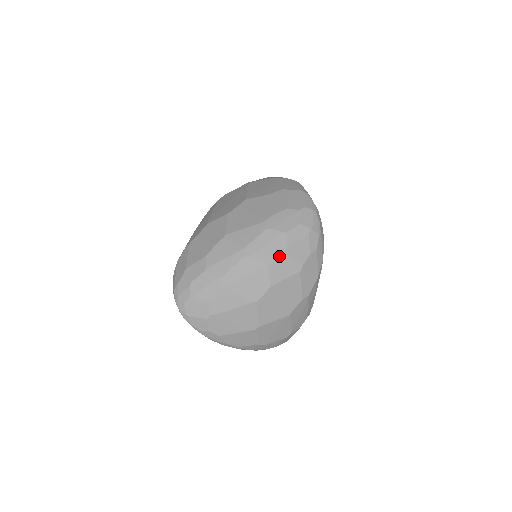
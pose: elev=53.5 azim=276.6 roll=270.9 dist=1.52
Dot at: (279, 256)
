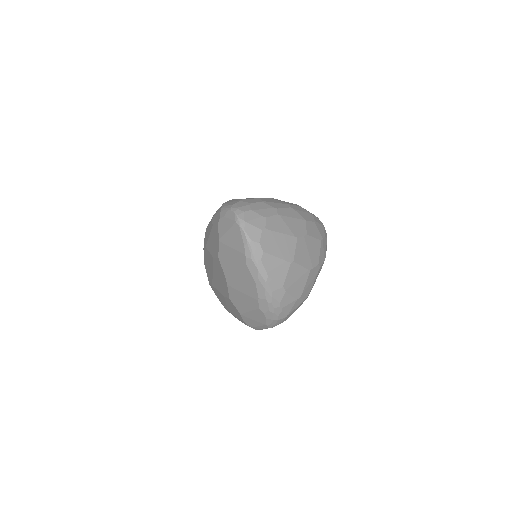
Dot at: (311, 221)
